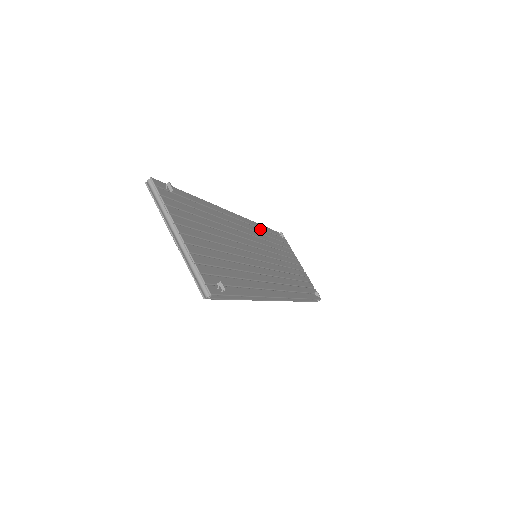
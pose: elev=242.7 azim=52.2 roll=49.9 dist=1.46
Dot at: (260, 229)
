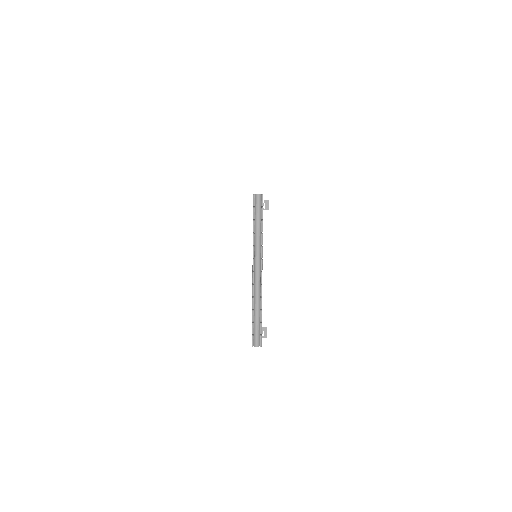
Dot at: occluded
